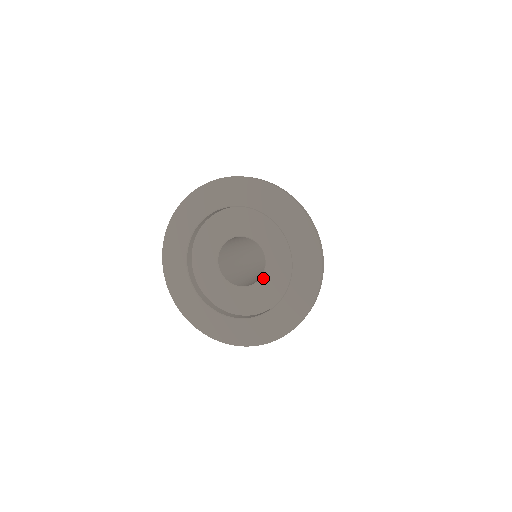
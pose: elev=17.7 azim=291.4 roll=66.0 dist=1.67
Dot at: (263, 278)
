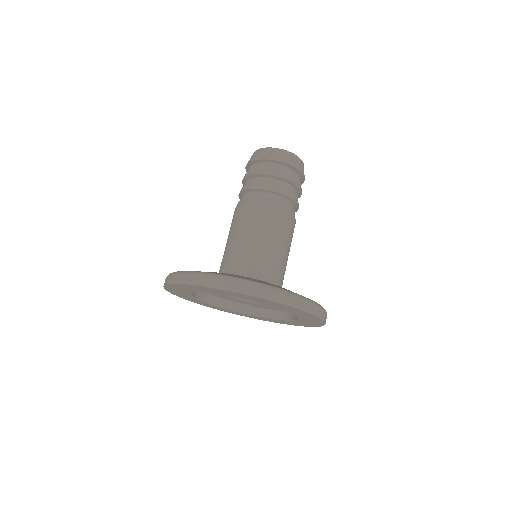
Dot at: occluded
